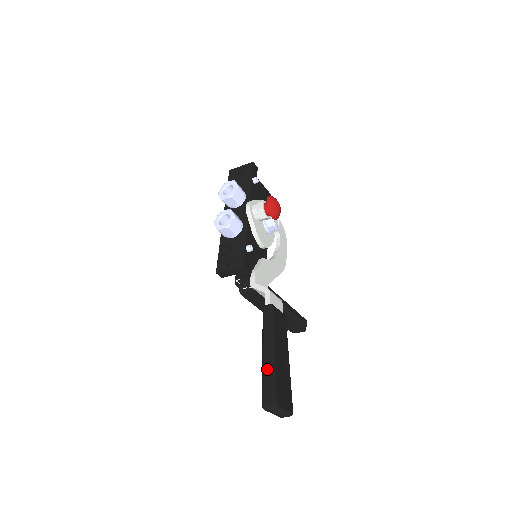
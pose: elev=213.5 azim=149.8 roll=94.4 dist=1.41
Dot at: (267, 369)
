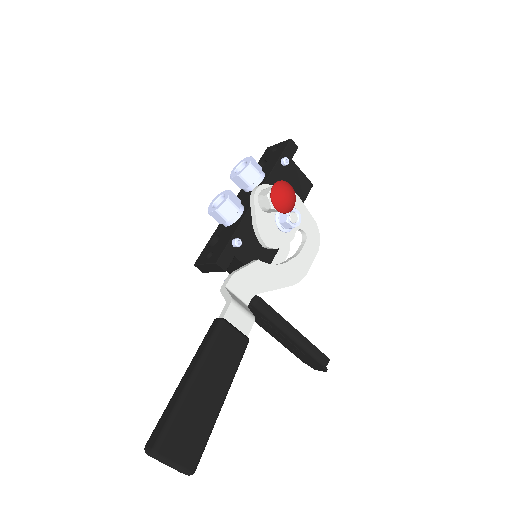
Dot at: (173, 401)
